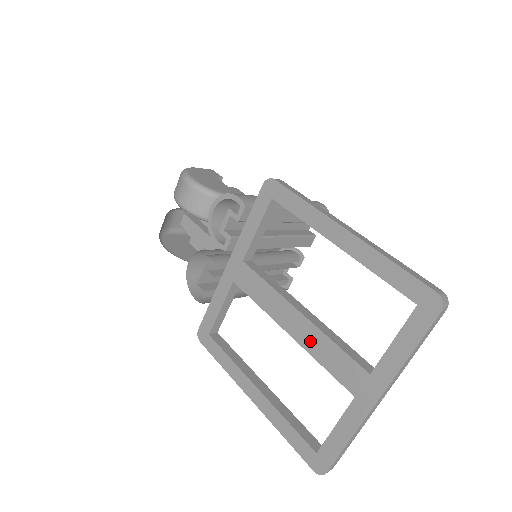
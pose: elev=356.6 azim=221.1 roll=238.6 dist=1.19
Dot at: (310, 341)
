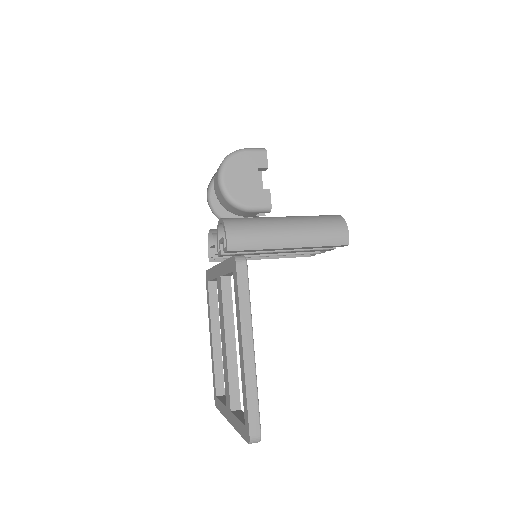
Dot at: (224, 361)
